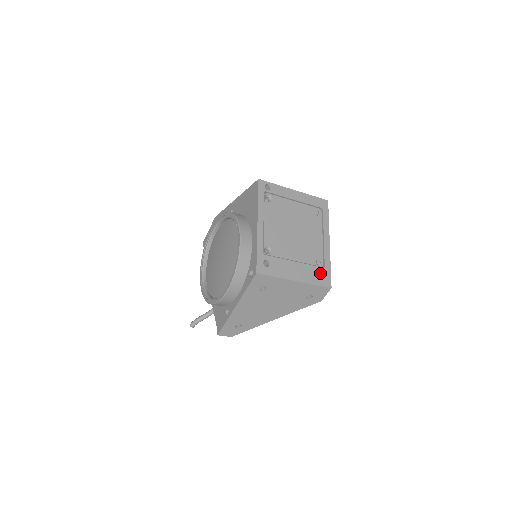
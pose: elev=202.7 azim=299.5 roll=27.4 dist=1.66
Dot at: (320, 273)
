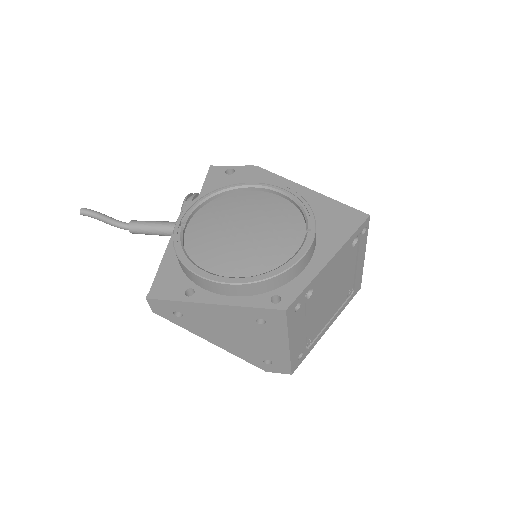
Dot at: occluded
